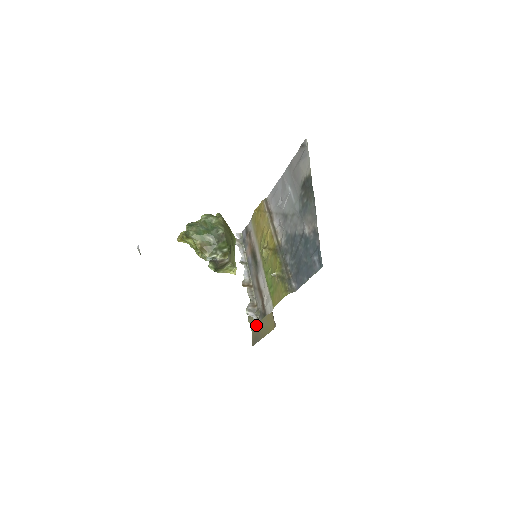
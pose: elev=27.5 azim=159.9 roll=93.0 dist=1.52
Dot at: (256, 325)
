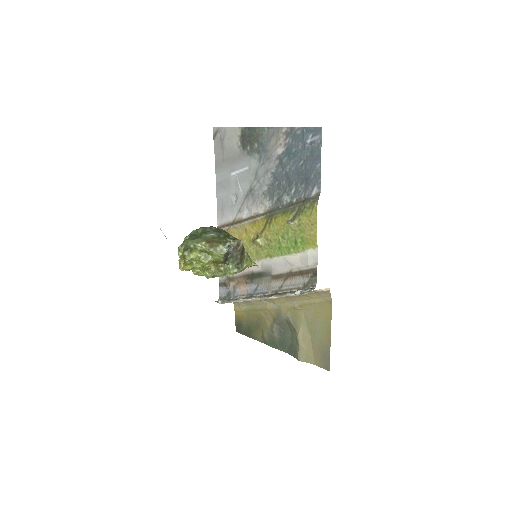
Dot at: (312, 348)
